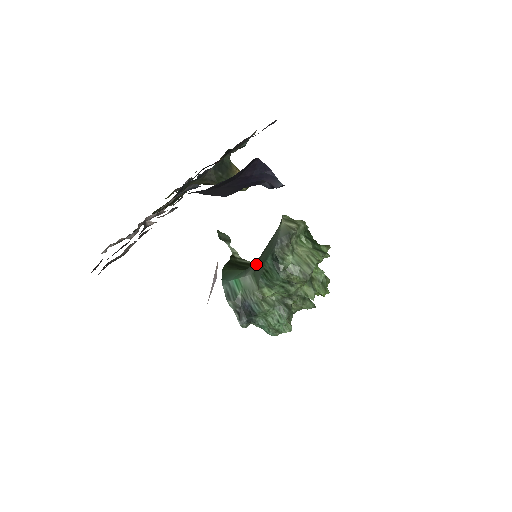
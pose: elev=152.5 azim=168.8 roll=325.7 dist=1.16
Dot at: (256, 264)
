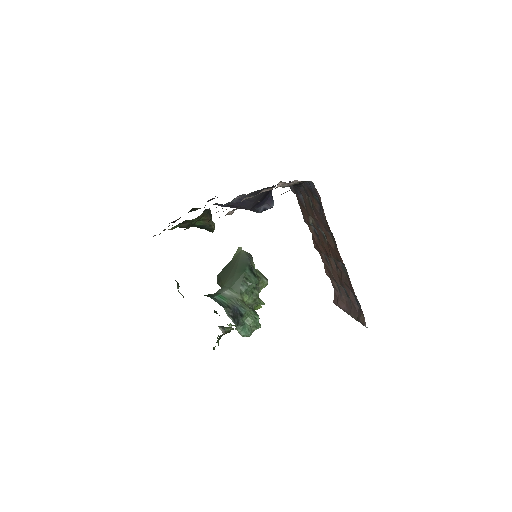
Dot at: (228, 282)
